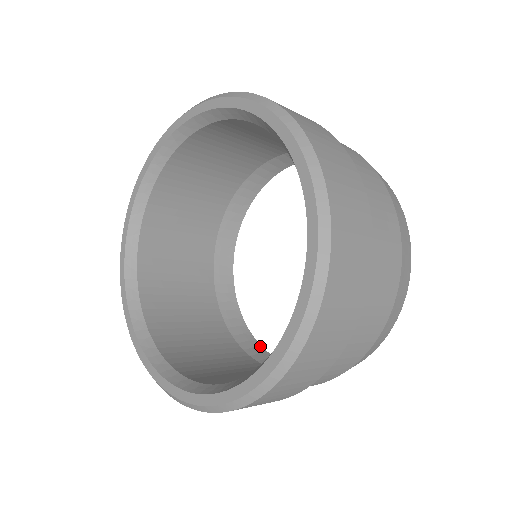
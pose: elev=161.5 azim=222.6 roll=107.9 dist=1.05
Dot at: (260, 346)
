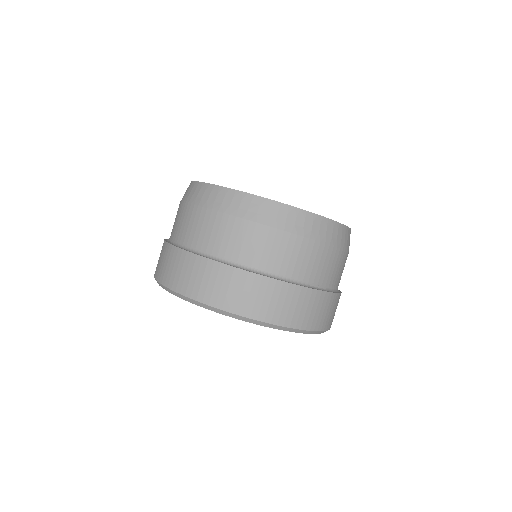
Dot at: occluded
